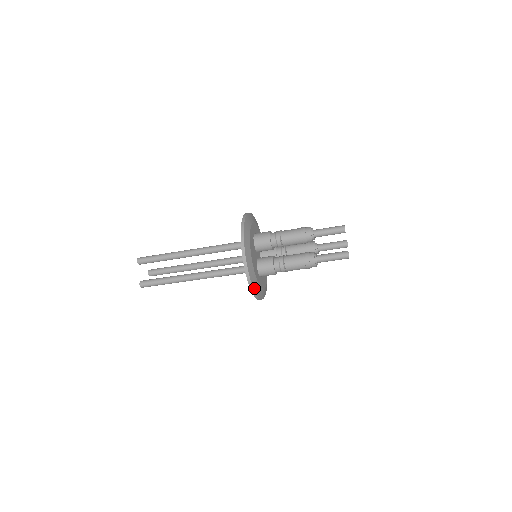
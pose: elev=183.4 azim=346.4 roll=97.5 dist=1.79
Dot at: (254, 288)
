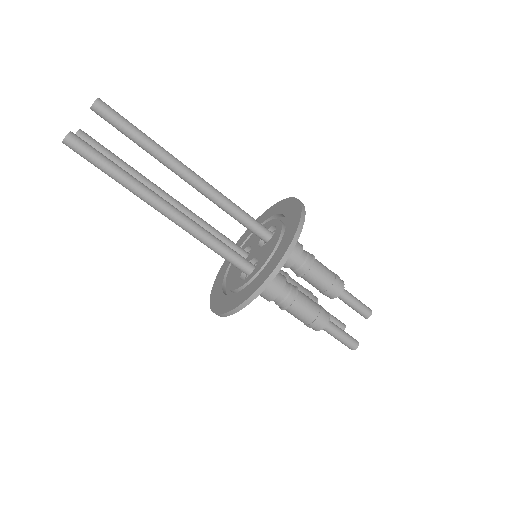
Dot at: (253, 299)
